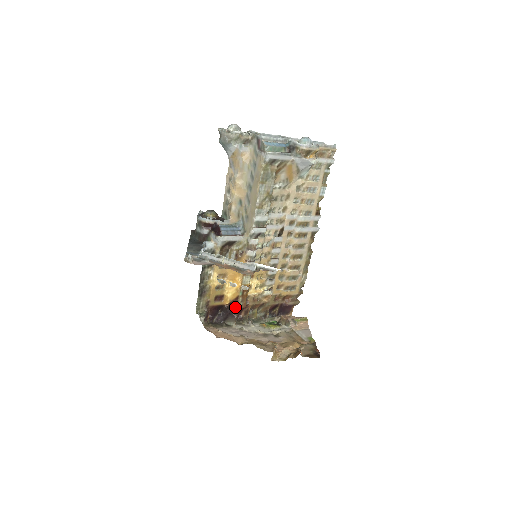
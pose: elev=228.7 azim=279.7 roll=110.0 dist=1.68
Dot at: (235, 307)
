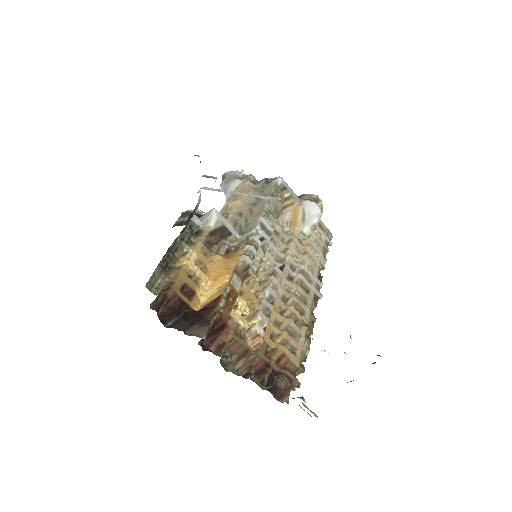
Dot at: (212, 310)
